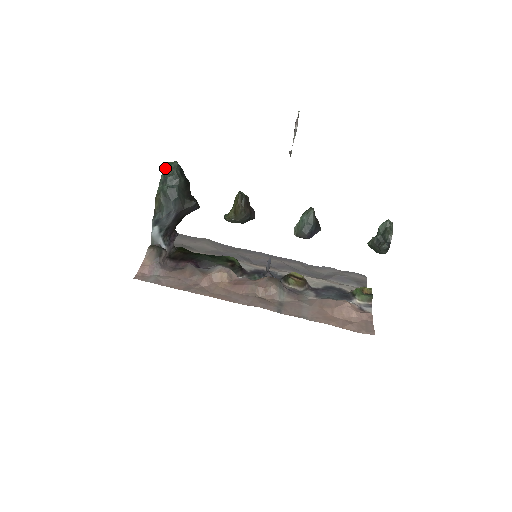
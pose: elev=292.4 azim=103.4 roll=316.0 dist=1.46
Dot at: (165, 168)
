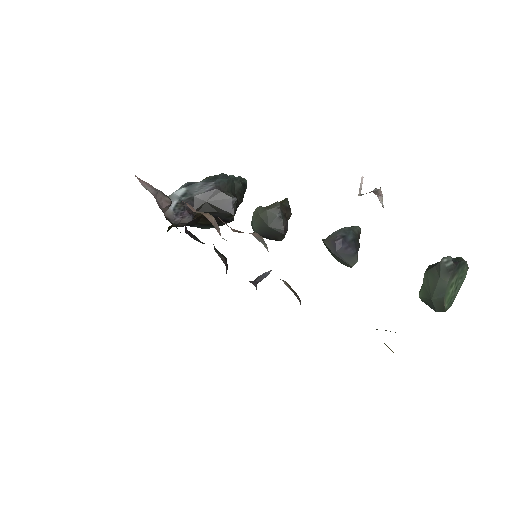
Dot at: occluded
